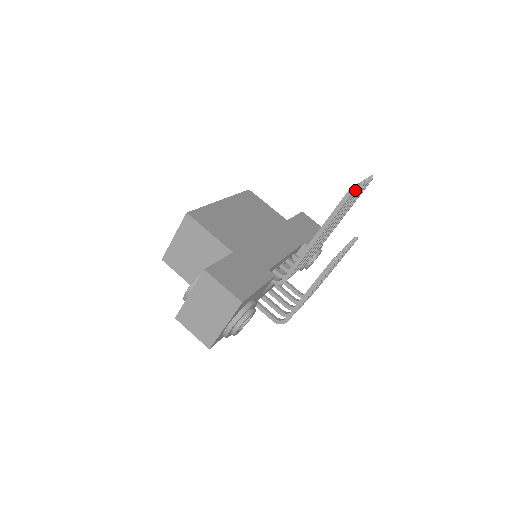
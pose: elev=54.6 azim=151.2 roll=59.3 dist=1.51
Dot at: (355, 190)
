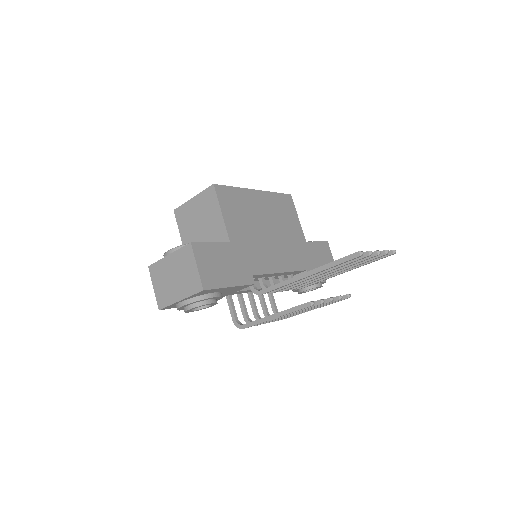
Dot at: (365, 255)
